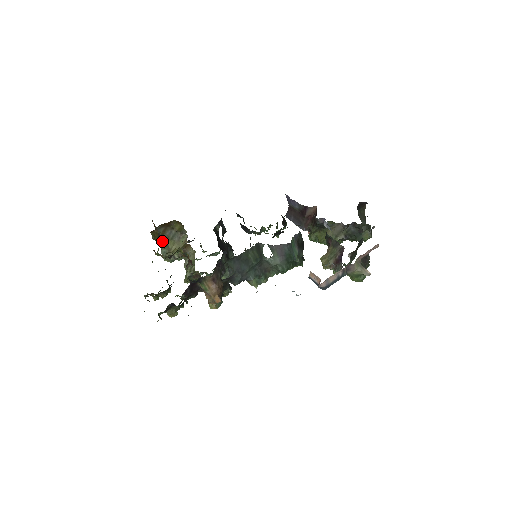
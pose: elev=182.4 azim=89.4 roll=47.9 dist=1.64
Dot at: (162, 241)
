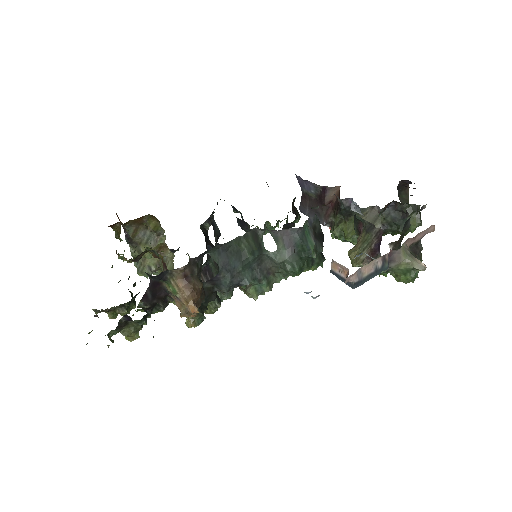
Dot at: (134, 247)
